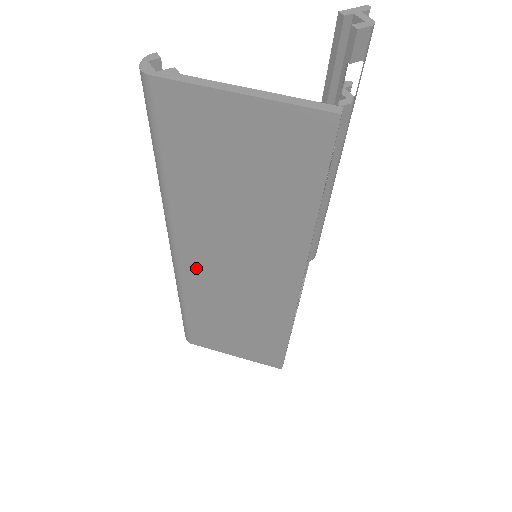
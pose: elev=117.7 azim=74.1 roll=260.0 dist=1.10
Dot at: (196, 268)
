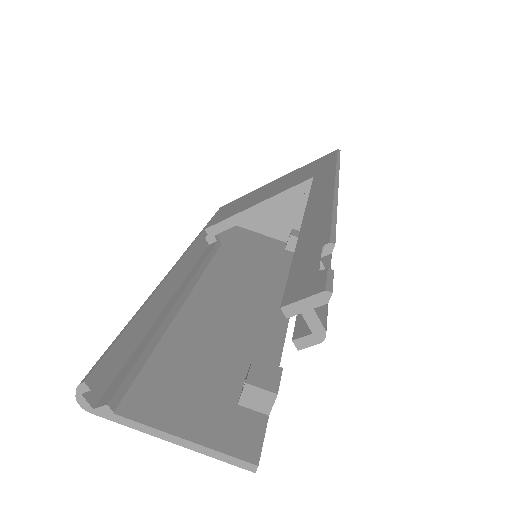
Dot at: occluded
